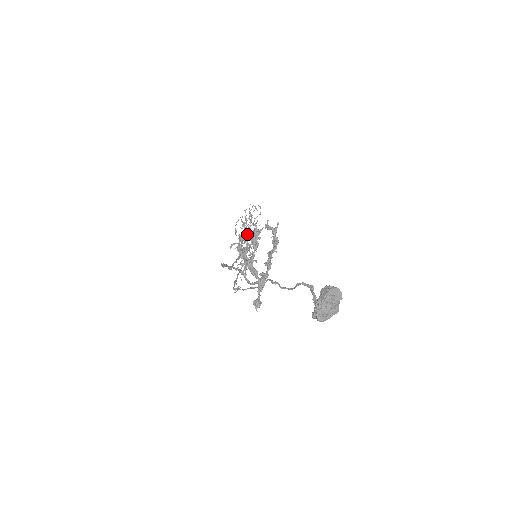
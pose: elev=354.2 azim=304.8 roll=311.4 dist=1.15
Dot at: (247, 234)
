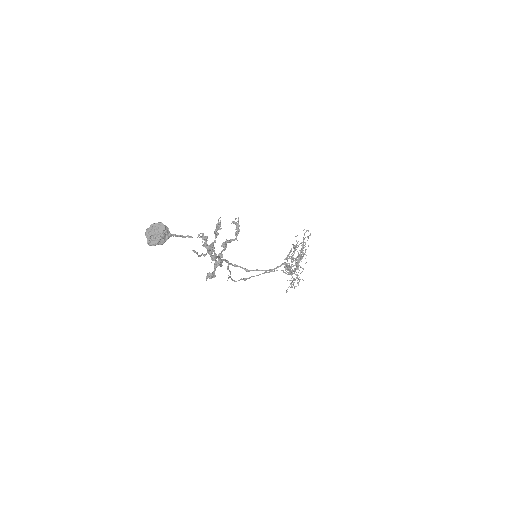
Dot at: occluded
